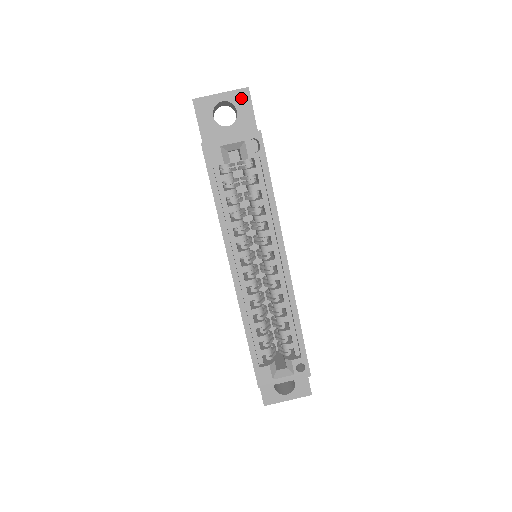
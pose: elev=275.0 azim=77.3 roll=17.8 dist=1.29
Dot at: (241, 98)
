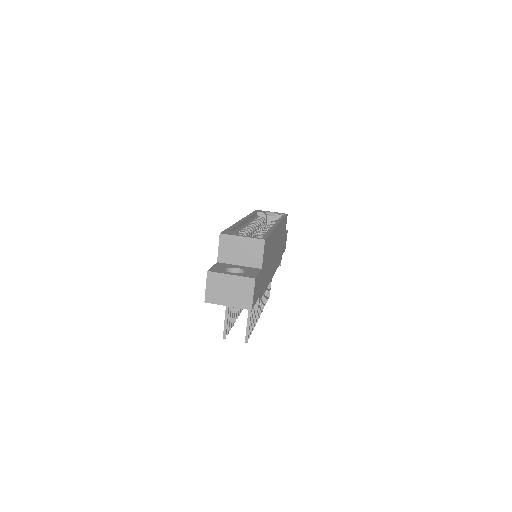
Dot at: occluded
